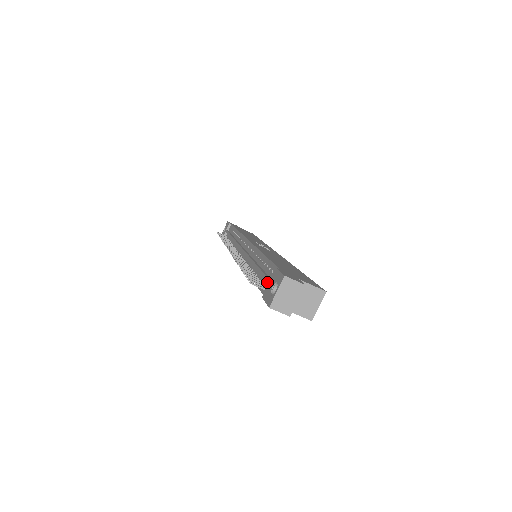
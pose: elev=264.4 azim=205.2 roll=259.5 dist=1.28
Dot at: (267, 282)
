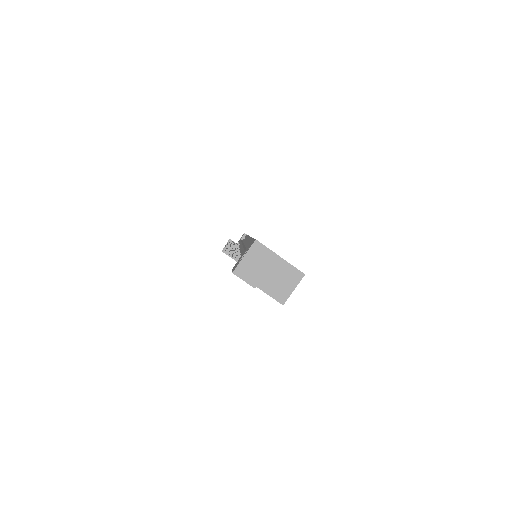
Dot at: (242, 254)
